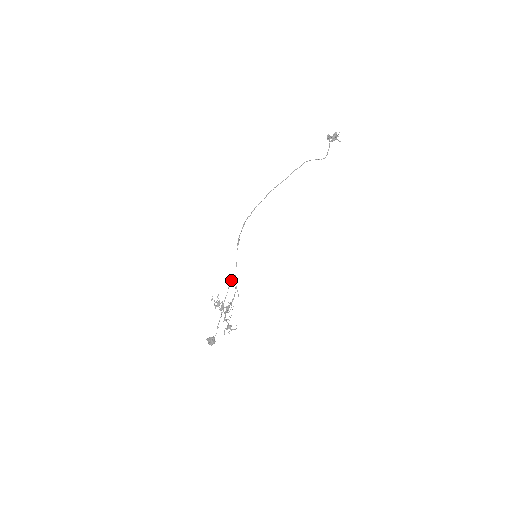
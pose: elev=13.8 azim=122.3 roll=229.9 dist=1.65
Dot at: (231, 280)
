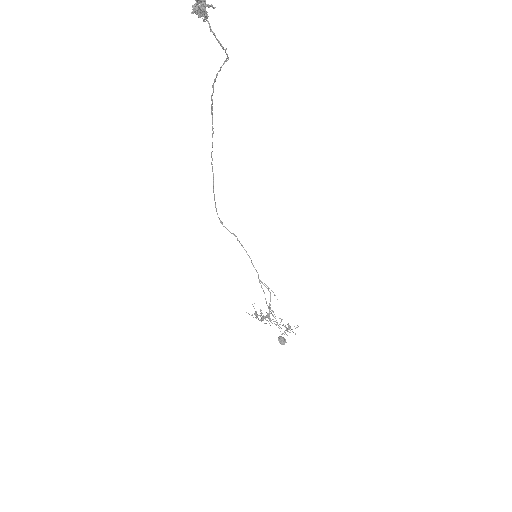
Dot at: occluded
